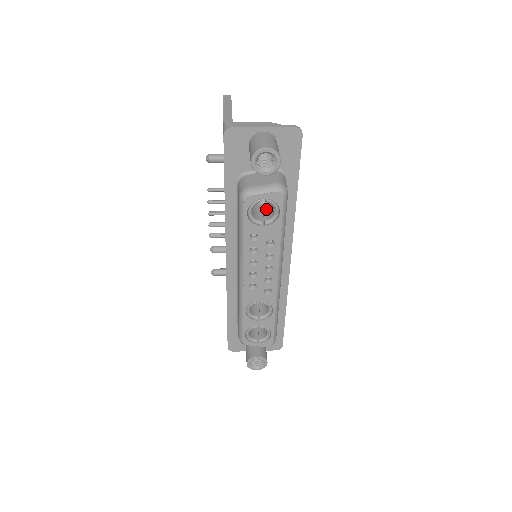
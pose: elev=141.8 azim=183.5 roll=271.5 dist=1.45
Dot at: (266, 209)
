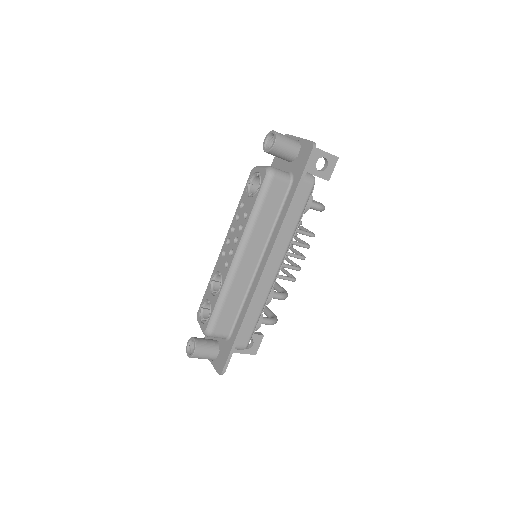
Dot at: occluded
